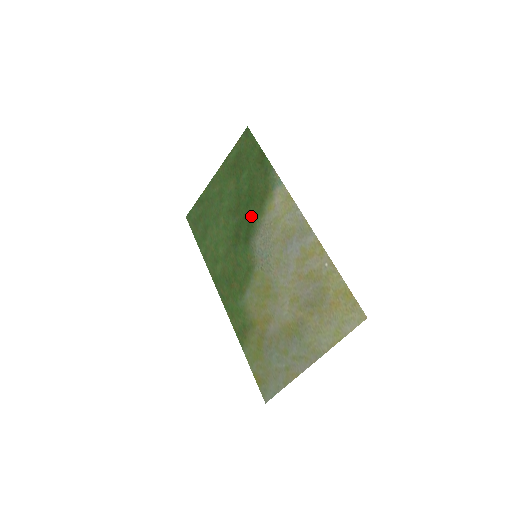
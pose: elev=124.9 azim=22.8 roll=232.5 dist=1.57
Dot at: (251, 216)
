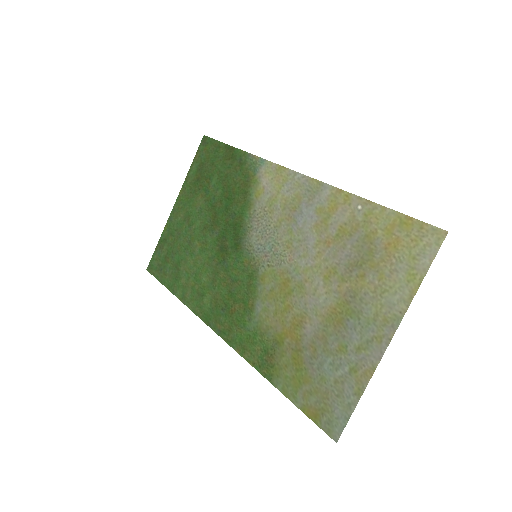
Dot at: (235, 217)
